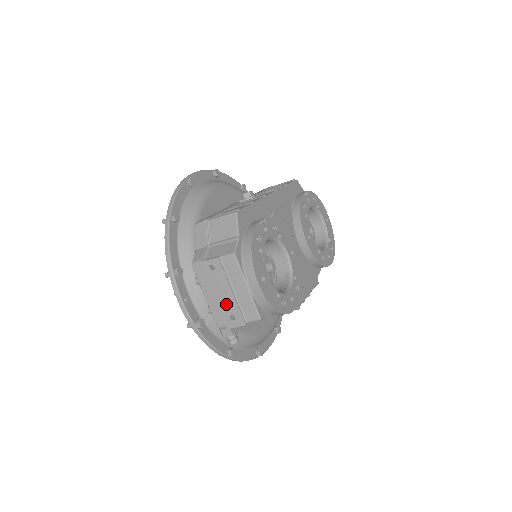
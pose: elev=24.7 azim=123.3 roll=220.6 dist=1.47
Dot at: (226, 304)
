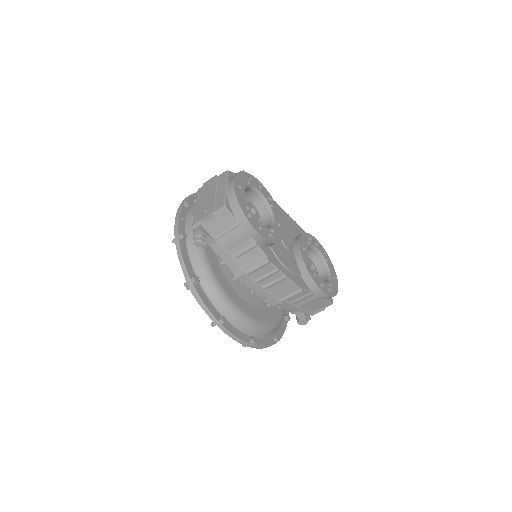
Dot at: (206, 203)
